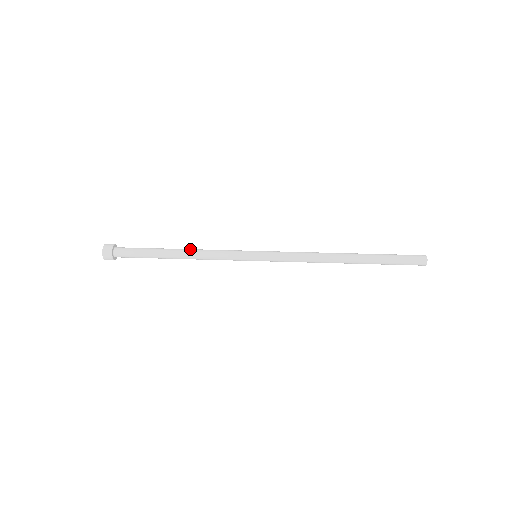
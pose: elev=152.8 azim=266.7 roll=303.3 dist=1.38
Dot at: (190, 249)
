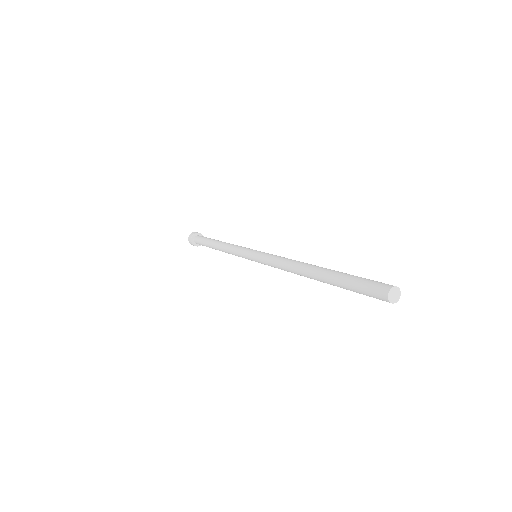
Dot at: occluded
